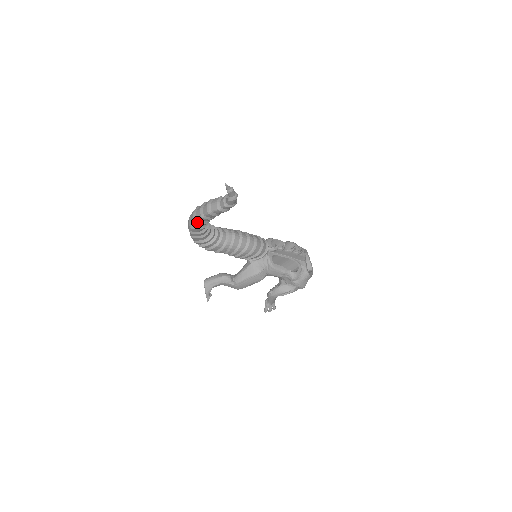
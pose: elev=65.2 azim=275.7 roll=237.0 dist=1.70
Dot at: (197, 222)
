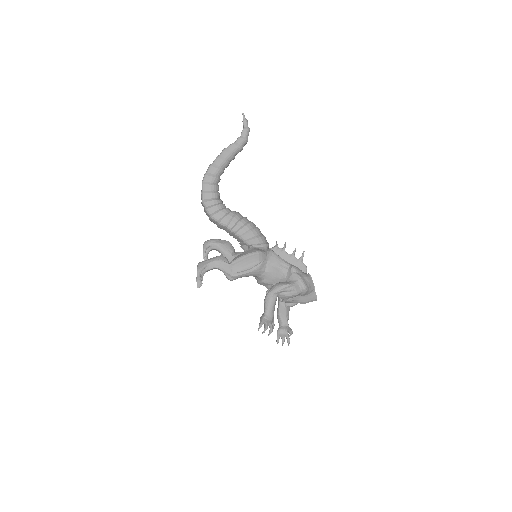
Dot at: (212, 165)
